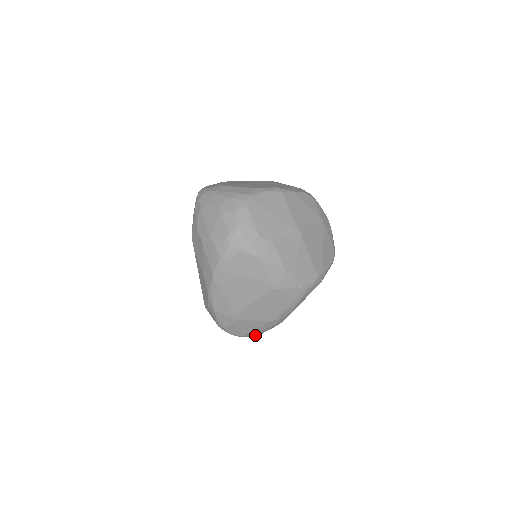
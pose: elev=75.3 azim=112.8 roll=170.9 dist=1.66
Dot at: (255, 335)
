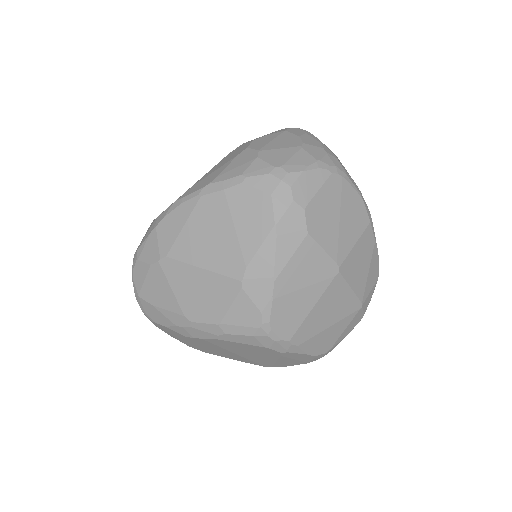
Dot at: (149, 315)
